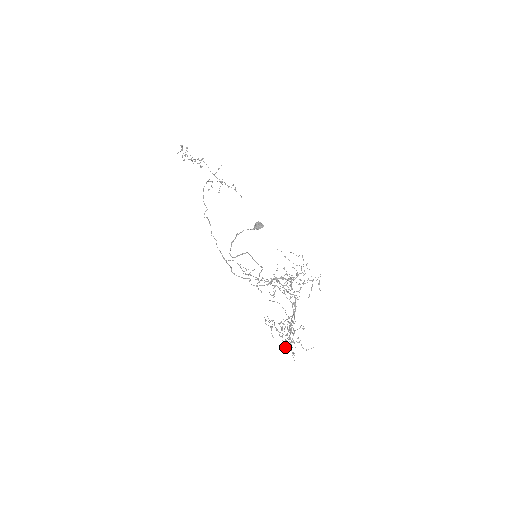
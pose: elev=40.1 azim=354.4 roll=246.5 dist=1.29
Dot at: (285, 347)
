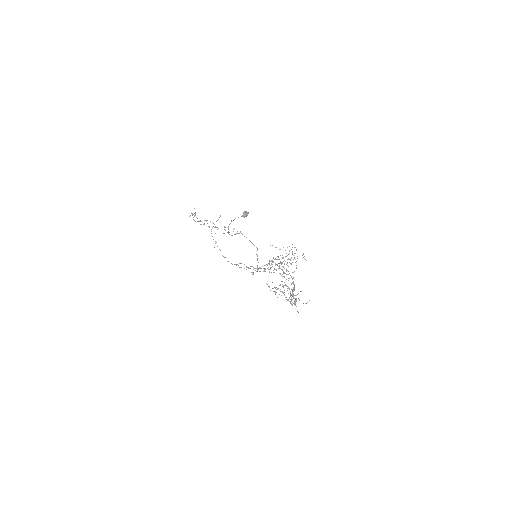
Dot at: (287, 299)
